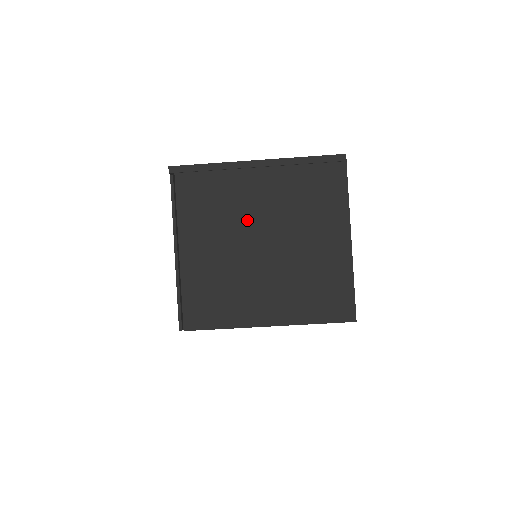
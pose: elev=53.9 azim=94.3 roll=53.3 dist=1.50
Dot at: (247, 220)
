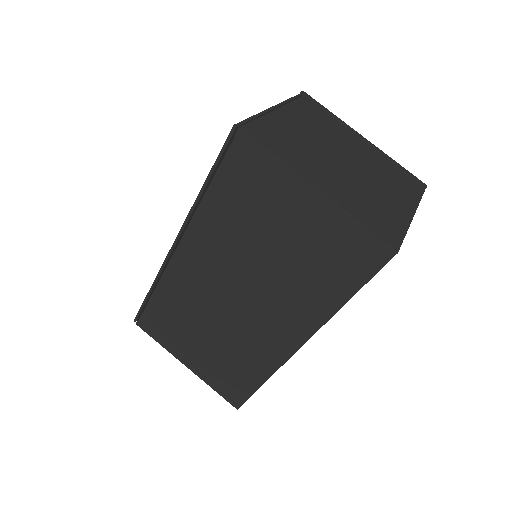
Dot at: (340, 144)
